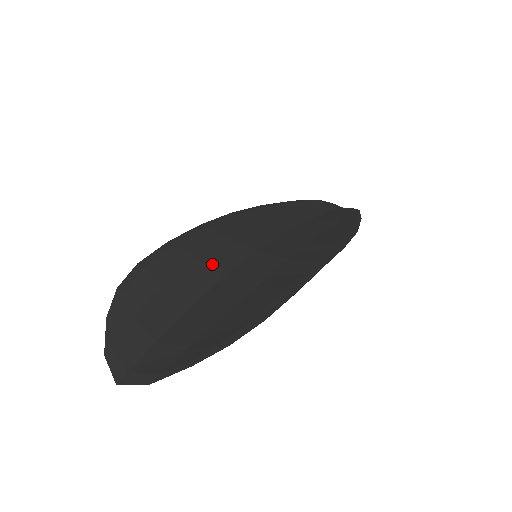
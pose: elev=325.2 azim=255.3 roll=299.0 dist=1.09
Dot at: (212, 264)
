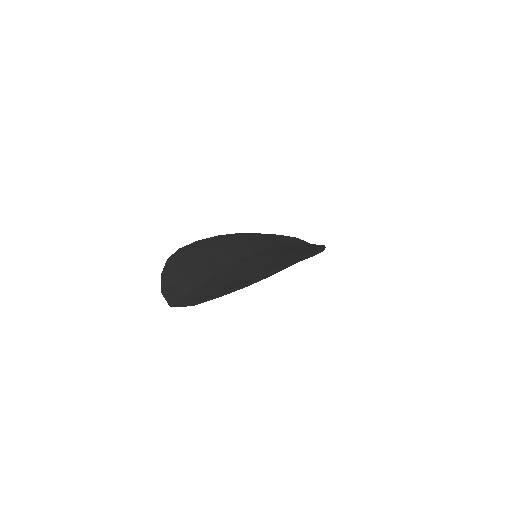
Dot at: (228, 255)
